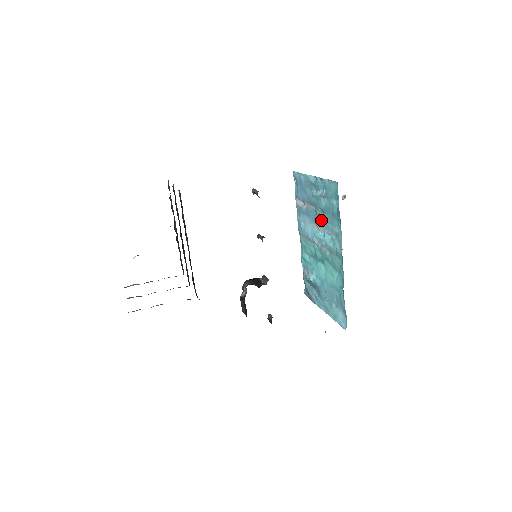
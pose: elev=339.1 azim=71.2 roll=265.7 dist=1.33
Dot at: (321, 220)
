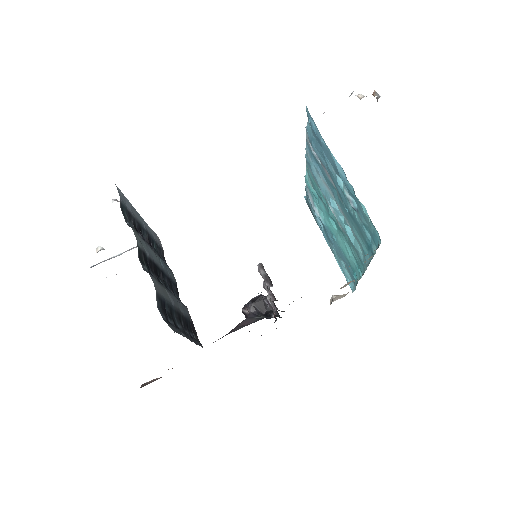
Dot at: (343, 209)
